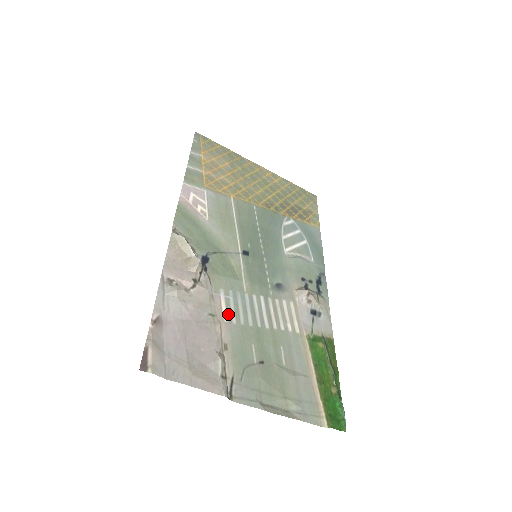
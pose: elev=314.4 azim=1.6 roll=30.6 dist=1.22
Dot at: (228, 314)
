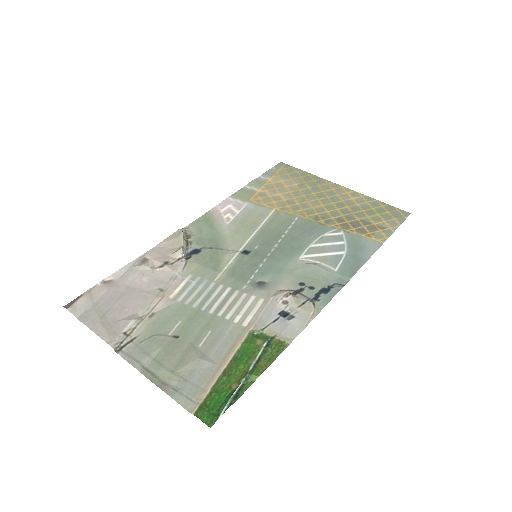
Dot at: (179, 293)
